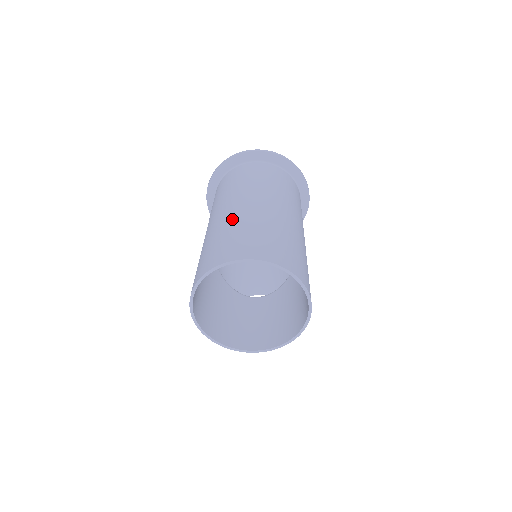
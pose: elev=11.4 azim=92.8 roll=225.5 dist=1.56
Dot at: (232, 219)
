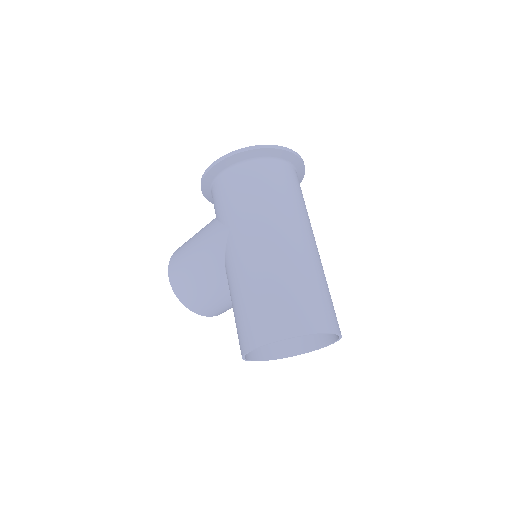
Dot at: (298, 265)
